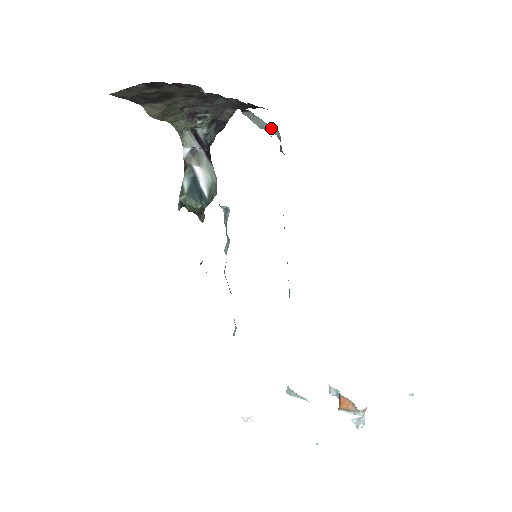
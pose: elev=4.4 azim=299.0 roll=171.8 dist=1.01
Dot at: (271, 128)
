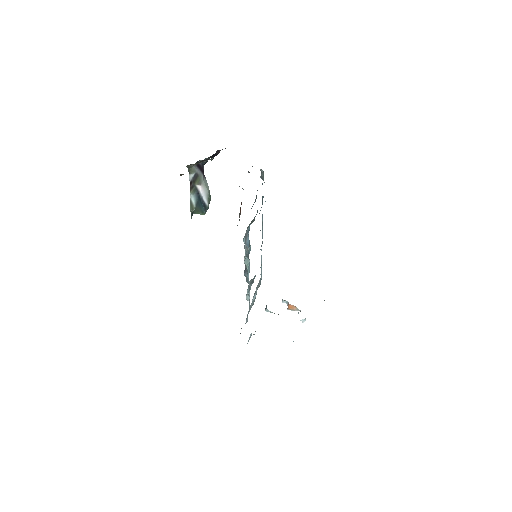
Dot at: occluded
